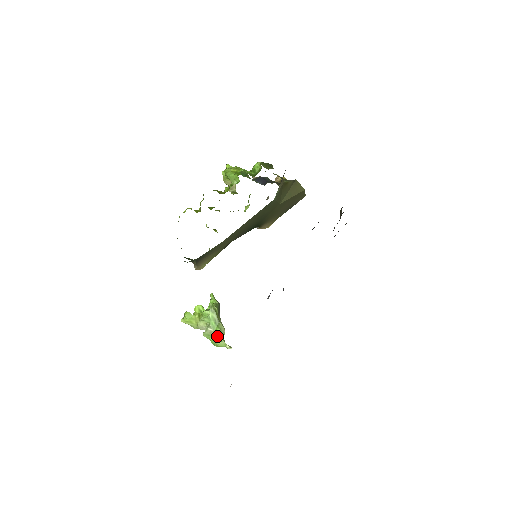
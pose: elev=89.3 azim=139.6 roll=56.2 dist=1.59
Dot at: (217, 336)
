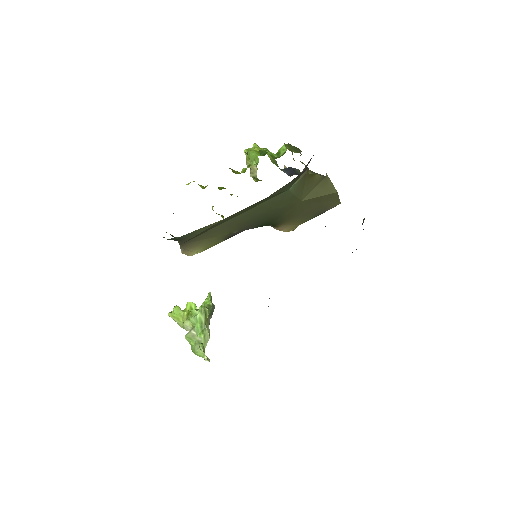
Dot at: (199, 342)
